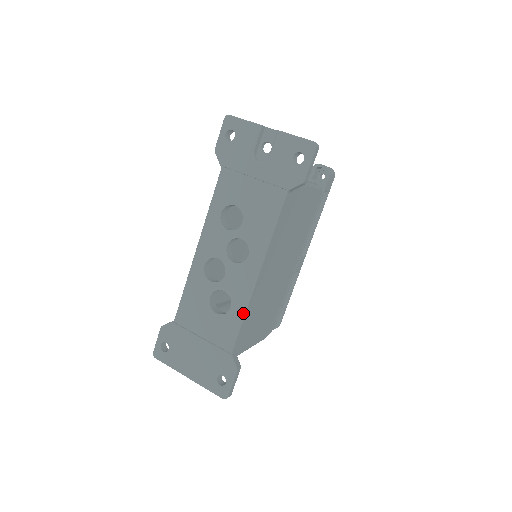
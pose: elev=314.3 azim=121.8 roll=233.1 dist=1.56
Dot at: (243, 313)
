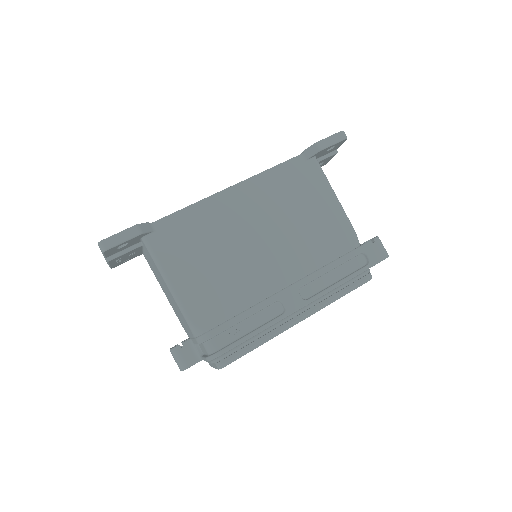
Dot at: (193, 204)
